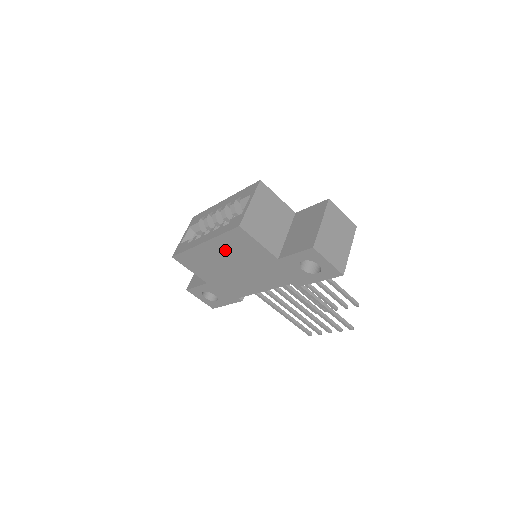
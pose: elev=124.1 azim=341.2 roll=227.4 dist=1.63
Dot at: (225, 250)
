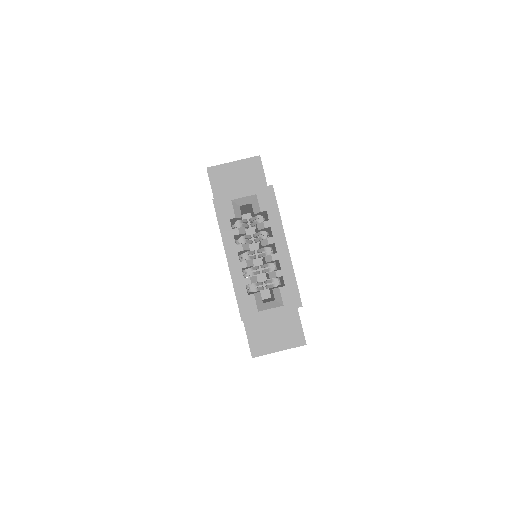
Dot at: occluded
